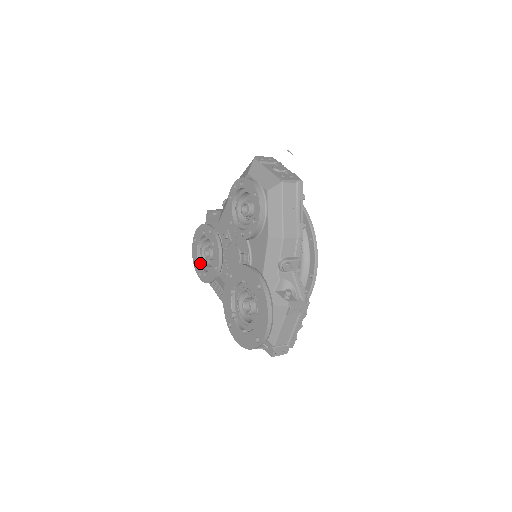
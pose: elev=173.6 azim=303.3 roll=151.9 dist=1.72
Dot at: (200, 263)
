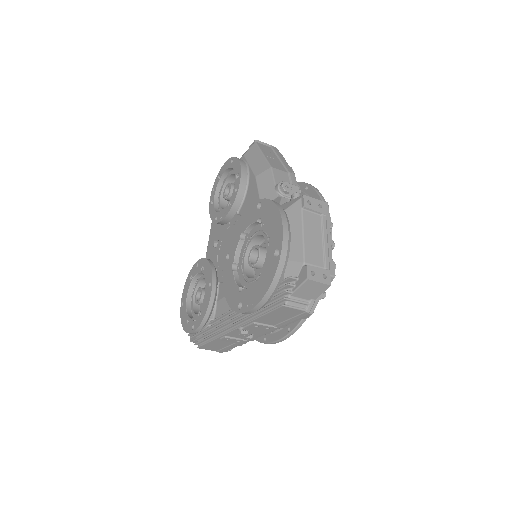
Dot at: occluded
